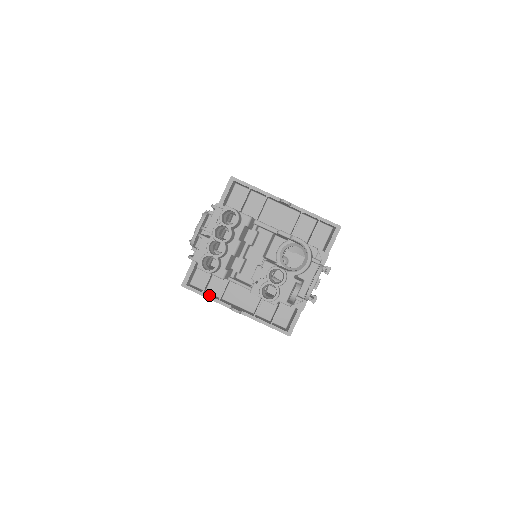
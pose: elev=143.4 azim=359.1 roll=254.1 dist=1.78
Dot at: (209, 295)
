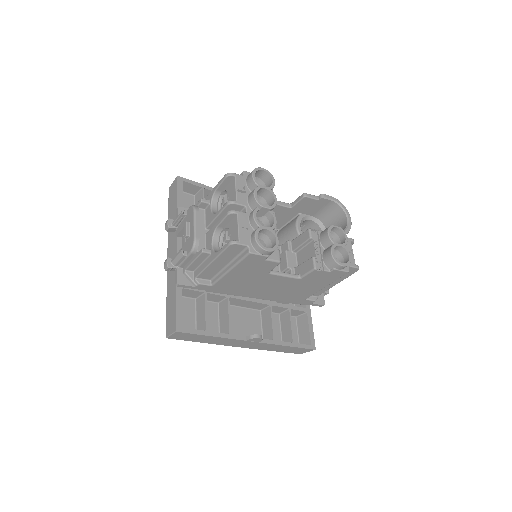
Dot at: (215, 332)
